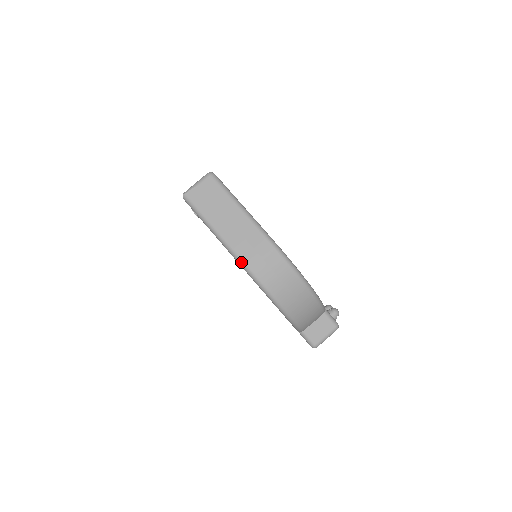
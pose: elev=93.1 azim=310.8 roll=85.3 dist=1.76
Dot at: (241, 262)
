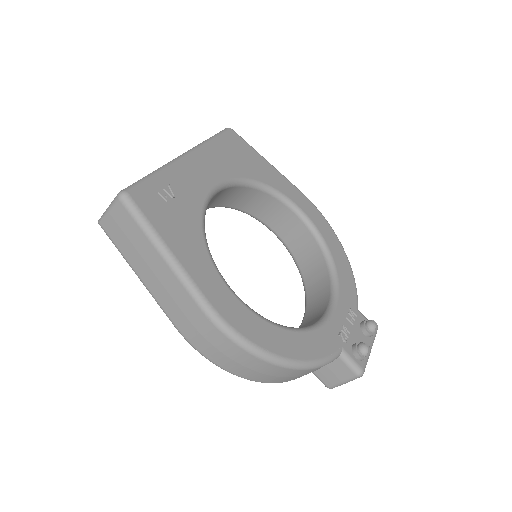
Dot at: (175, 327)
